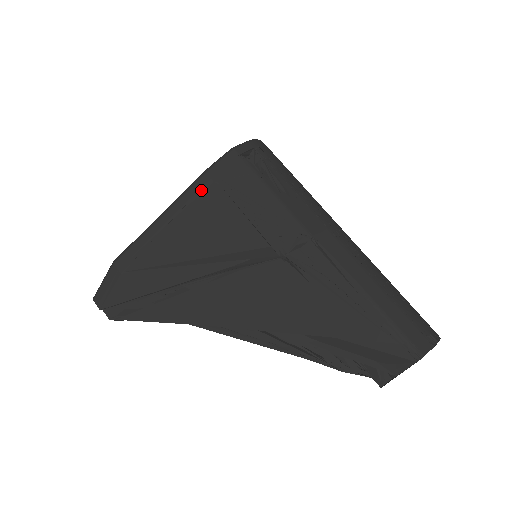
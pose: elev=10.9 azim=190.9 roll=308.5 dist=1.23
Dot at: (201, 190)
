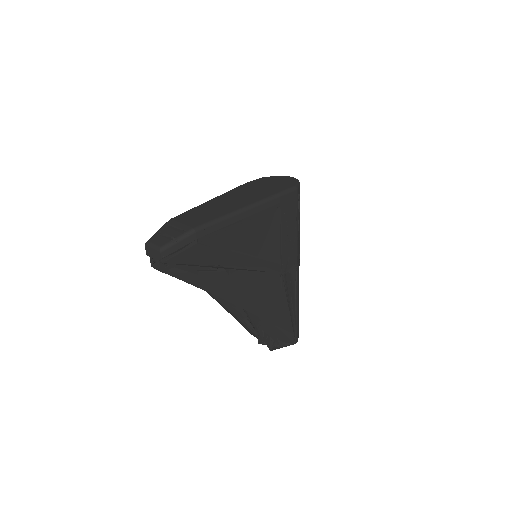
Dot at: (272, 207)
